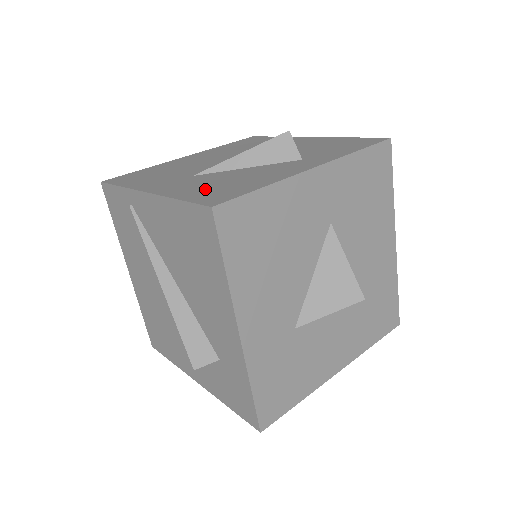
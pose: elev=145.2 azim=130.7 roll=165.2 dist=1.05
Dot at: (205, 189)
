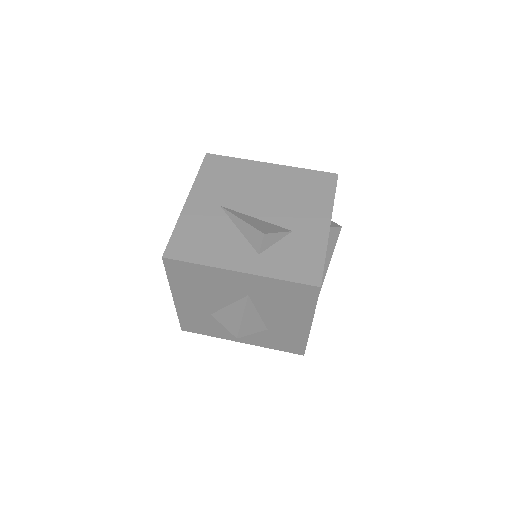
Dot at: (192, 233)
